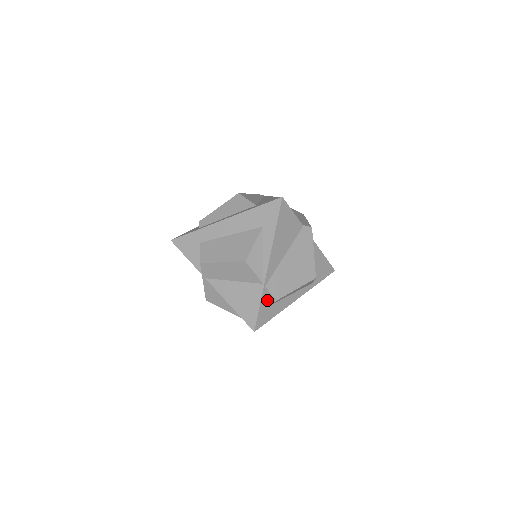
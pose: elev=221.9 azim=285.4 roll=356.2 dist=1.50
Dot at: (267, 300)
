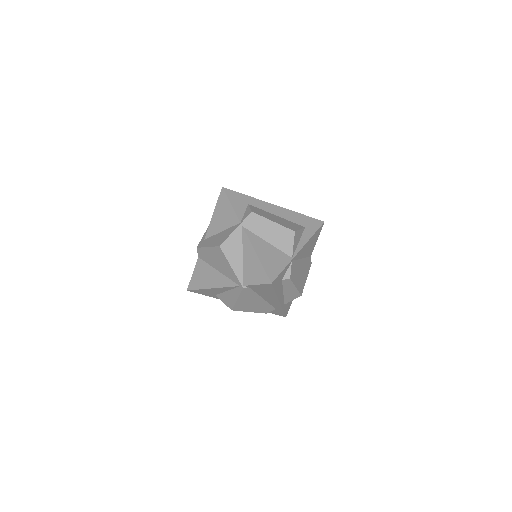
Dot at: (285, 273)
